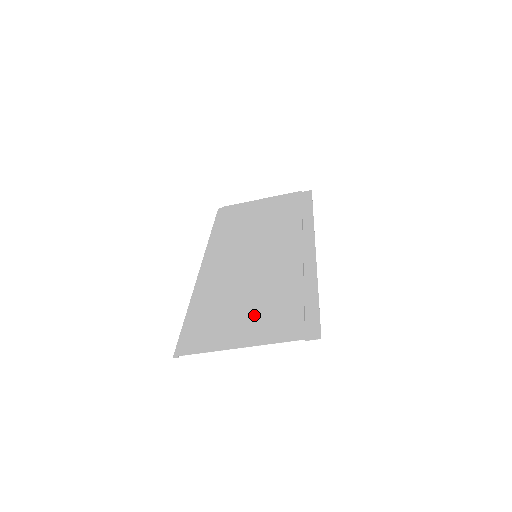
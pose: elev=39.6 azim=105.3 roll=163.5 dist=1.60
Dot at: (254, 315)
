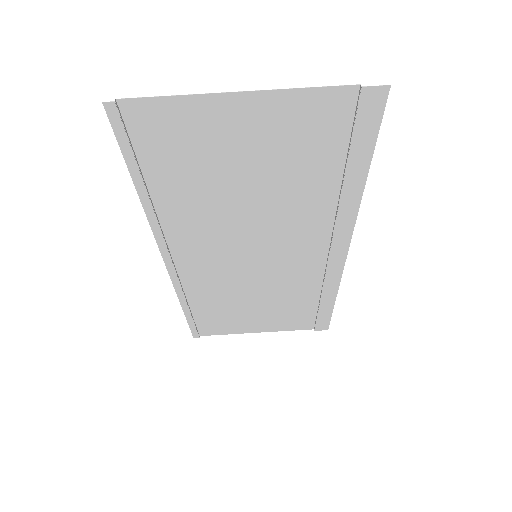
Dot at: (261, 153)
